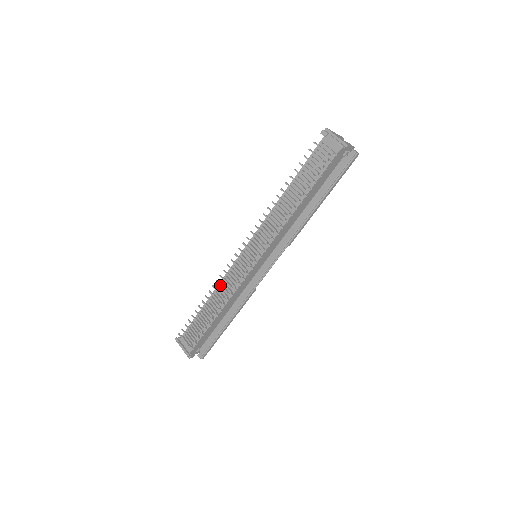
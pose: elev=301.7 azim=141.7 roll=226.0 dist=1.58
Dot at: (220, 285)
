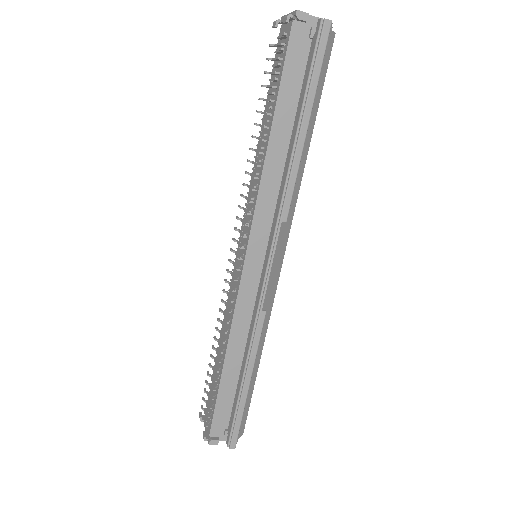
Dot at: occluded
